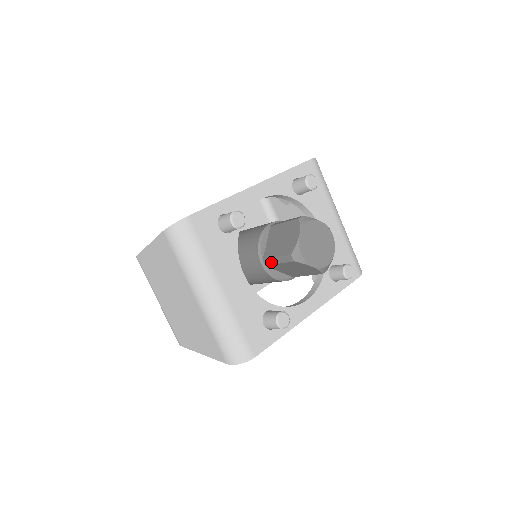
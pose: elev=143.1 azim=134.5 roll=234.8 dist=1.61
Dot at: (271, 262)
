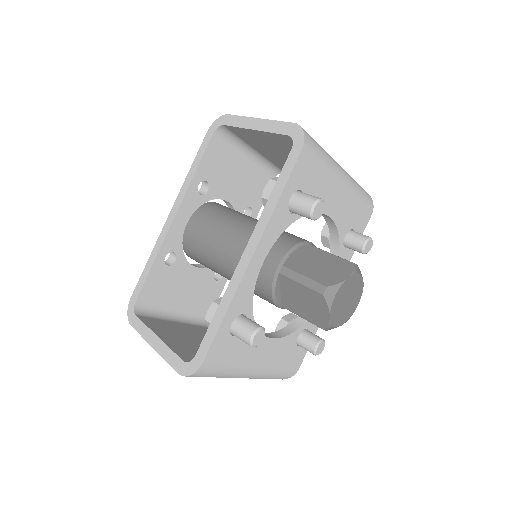
Dot at: (294, 313)
